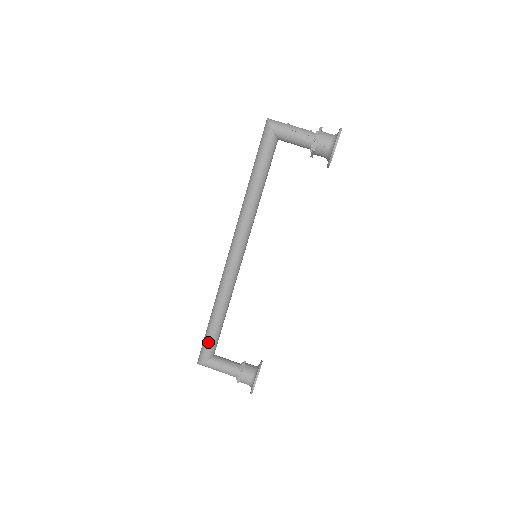
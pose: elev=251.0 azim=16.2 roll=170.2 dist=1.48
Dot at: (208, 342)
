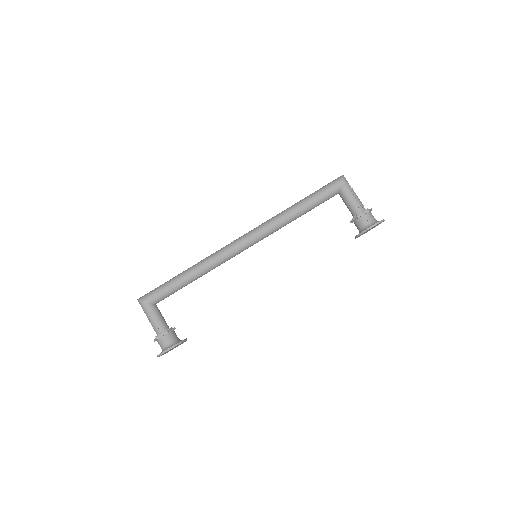
Dot at: (163, 289)
